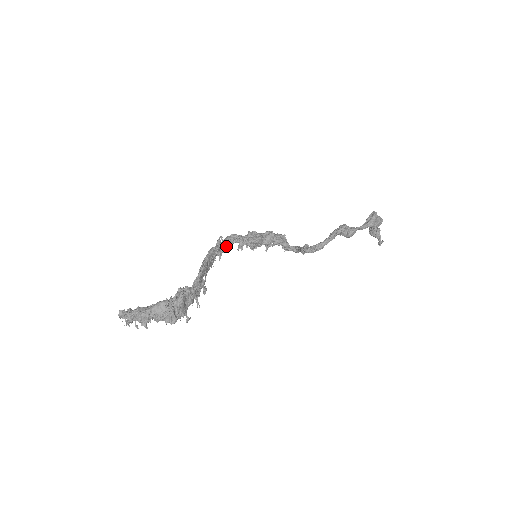
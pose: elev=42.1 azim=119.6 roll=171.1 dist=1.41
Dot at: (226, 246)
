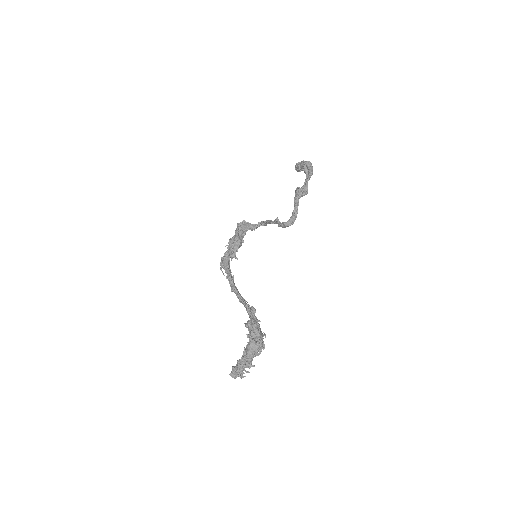
Dot at: (229, 267)
